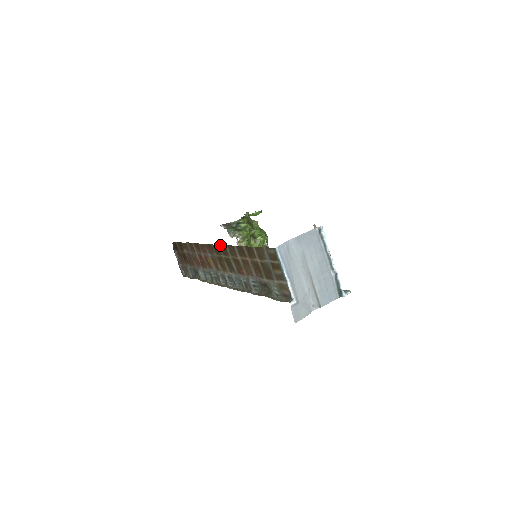
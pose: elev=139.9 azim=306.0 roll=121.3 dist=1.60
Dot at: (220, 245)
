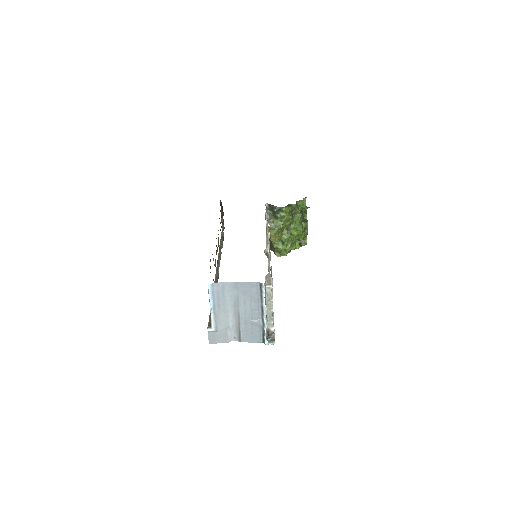
Dot at: occluded
